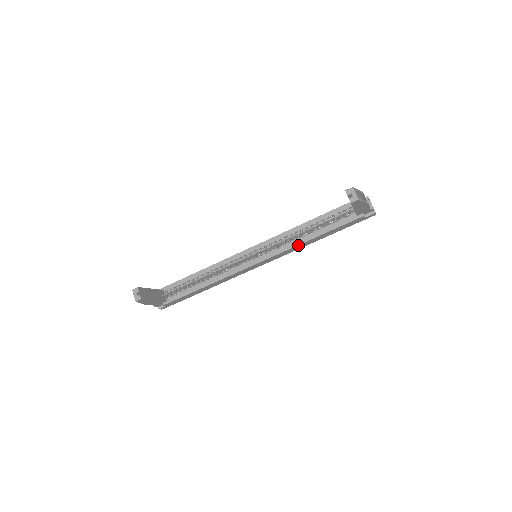
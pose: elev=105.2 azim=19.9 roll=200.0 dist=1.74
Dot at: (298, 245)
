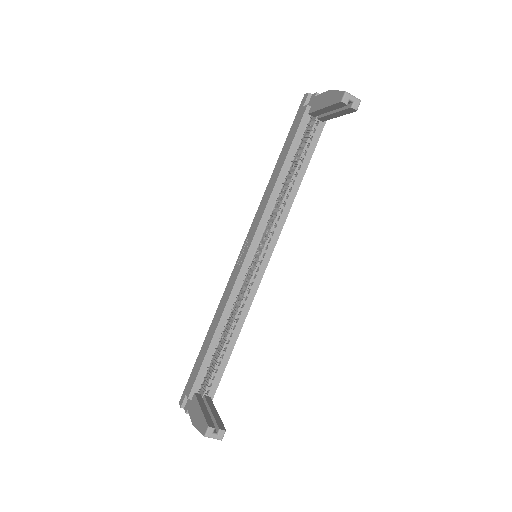
Dot at: (291, 204)
